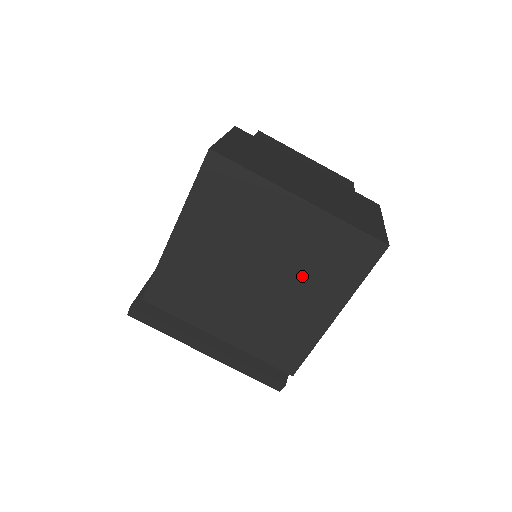
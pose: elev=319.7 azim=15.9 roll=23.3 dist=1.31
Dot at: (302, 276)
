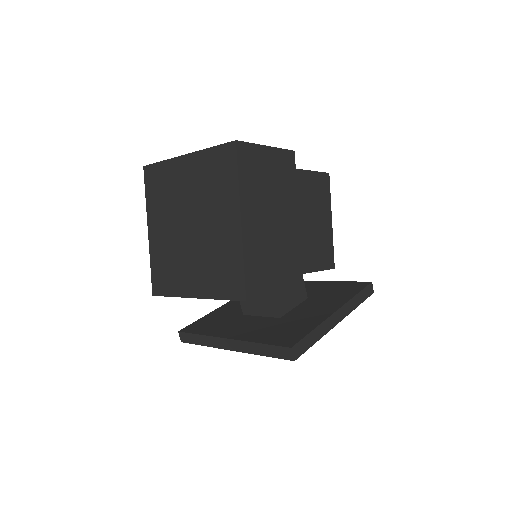
Dot at: (209, 206)
